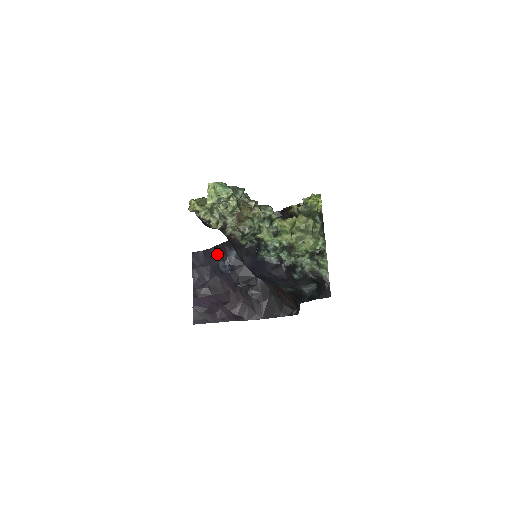
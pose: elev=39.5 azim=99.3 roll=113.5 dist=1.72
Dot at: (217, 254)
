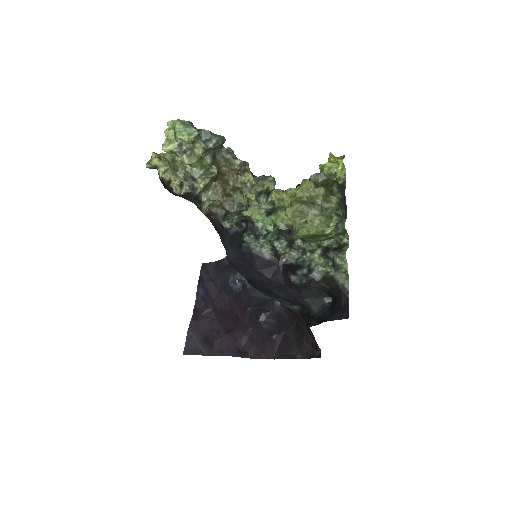
Dot at: (229, 266)
